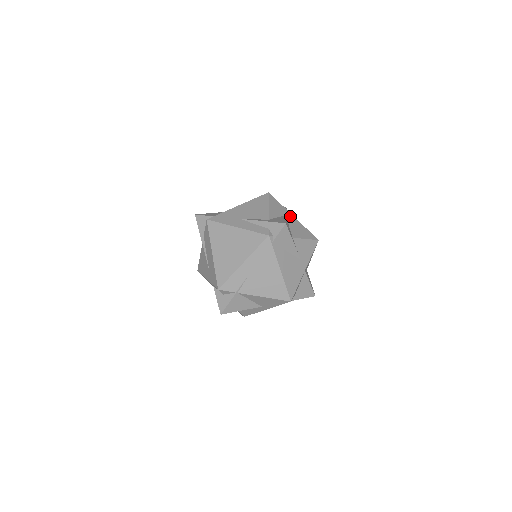
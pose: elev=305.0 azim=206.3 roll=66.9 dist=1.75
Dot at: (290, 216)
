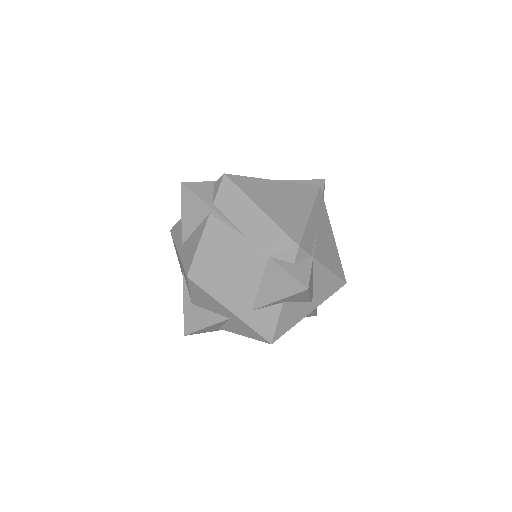
Dot at: occluded
